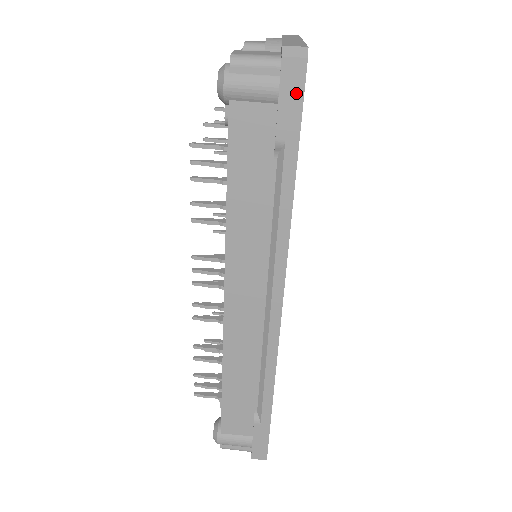
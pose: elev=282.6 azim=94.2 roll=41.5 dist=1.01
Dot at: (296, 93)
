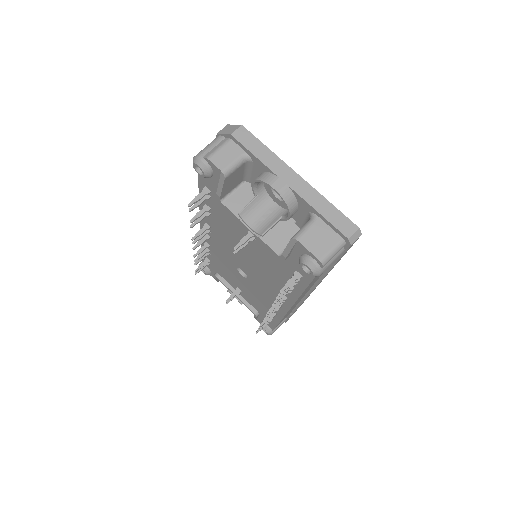
Dot at: occluded
